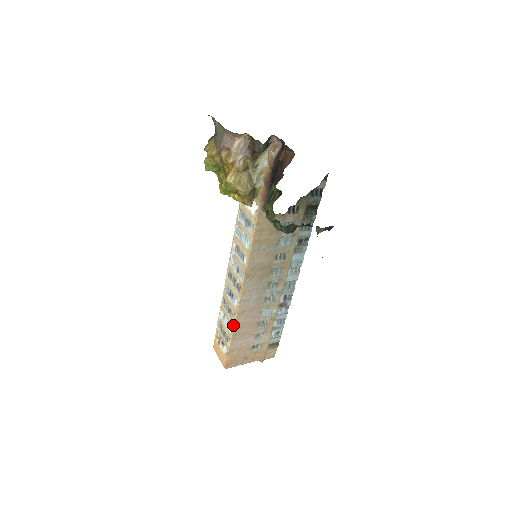
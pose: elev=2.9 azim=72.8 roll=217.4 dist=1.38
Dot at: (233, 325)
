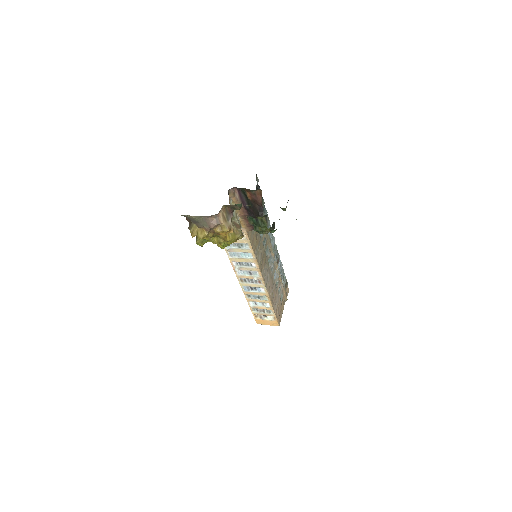
Dot at: (269, 302)
